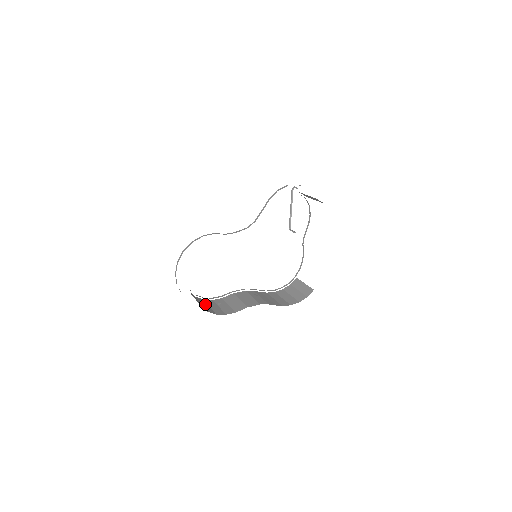
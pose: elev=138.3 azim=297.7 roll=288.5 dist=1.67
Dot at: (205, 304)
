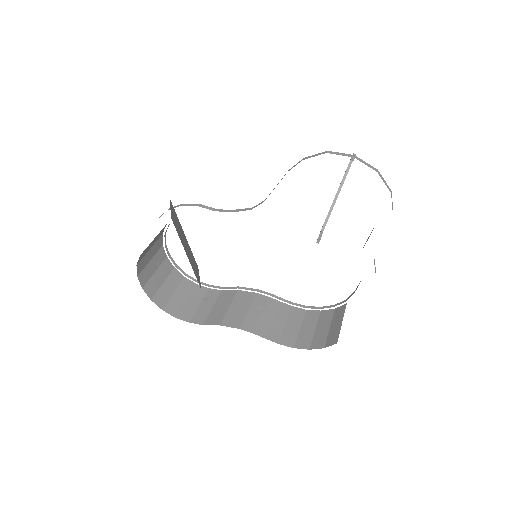
Dot at: (183, 294)
